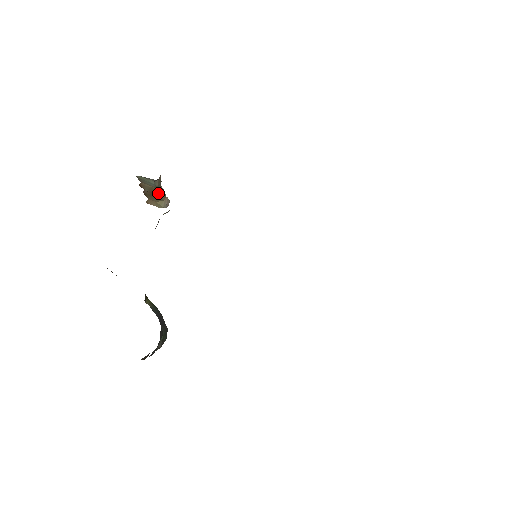
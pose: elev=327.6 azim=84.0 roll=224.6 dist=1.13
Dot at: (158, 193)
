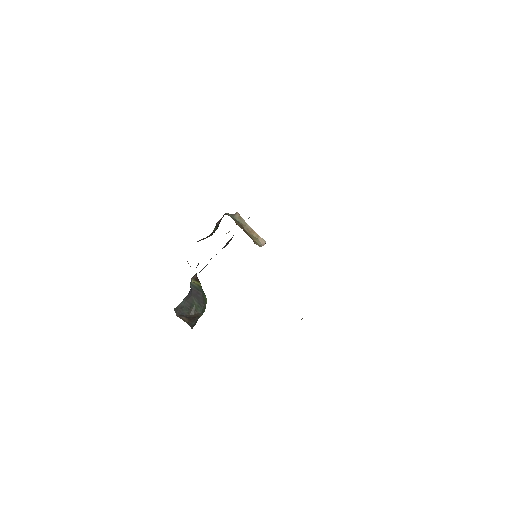
Dot at: (247, 230)
